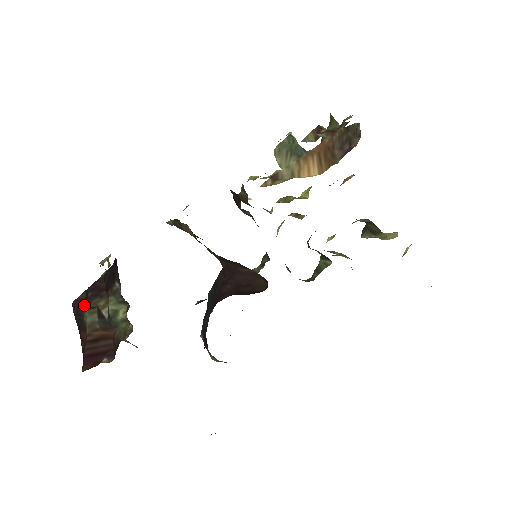
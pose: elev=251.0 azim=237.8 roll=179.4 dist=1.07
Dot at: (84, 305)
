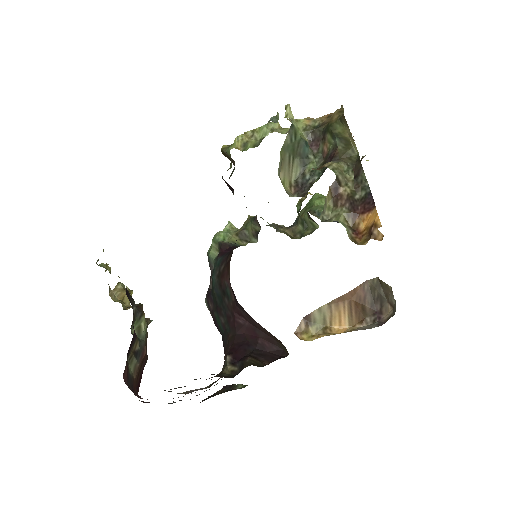
Dot at: (127, 366)
